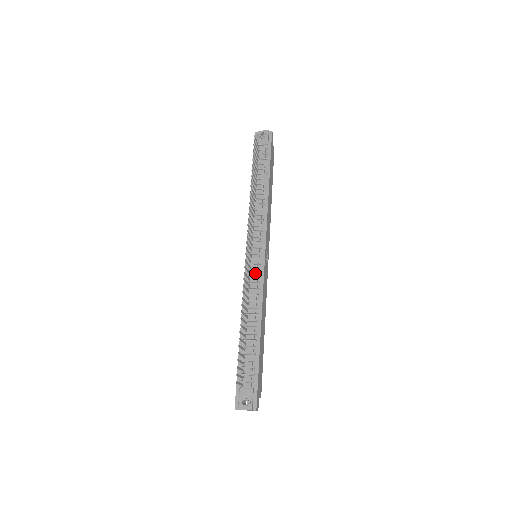
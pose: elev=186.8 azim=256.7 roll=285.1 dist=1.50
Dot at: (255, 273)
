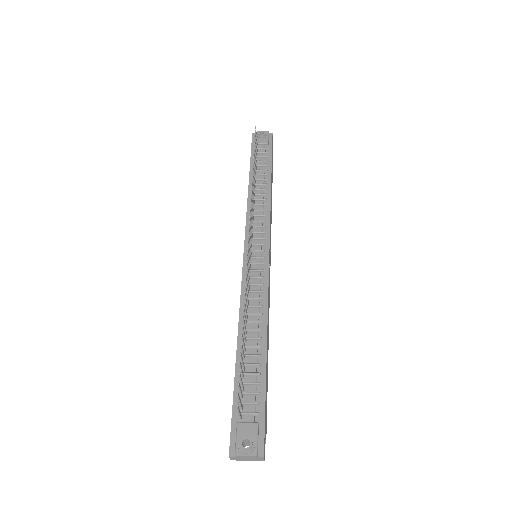
Dot at: (256, 273)
